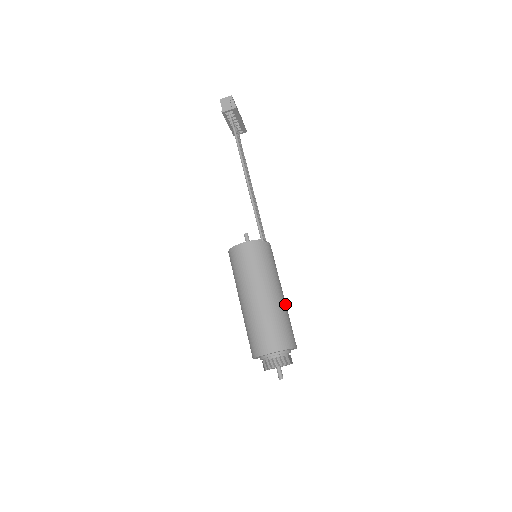
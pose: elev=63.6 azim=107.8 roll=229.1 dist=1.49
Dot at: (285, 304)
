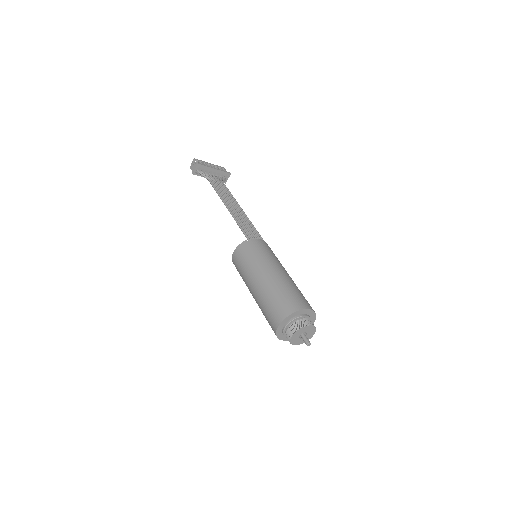
Dot at: (285, 278)
